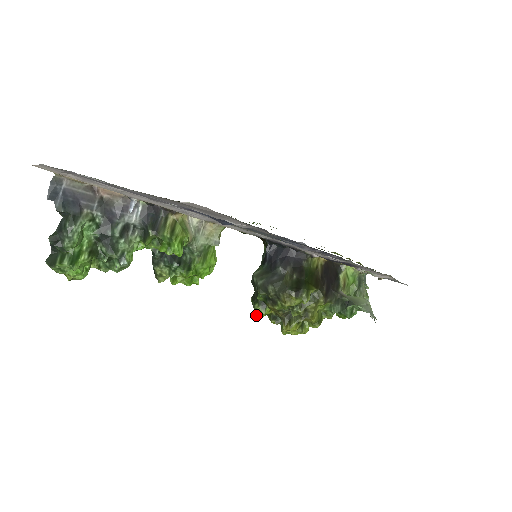
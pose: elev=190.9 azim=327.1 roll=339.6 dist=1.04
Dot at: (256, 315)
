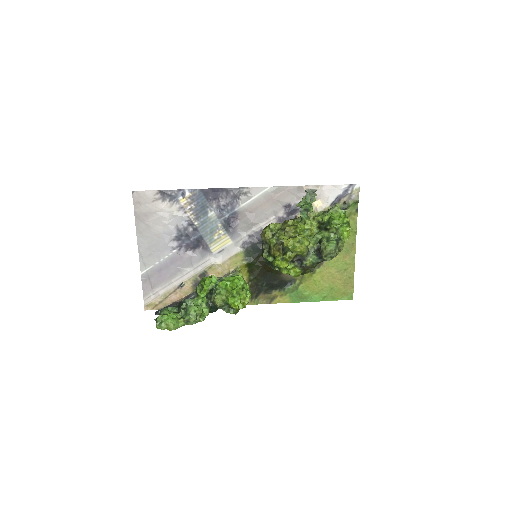
Dot at: (275, 265)
